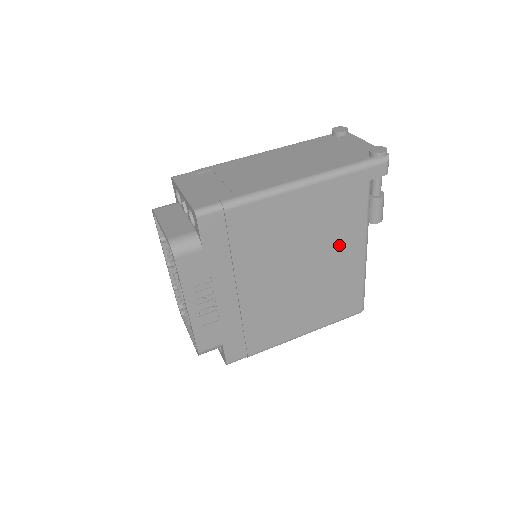
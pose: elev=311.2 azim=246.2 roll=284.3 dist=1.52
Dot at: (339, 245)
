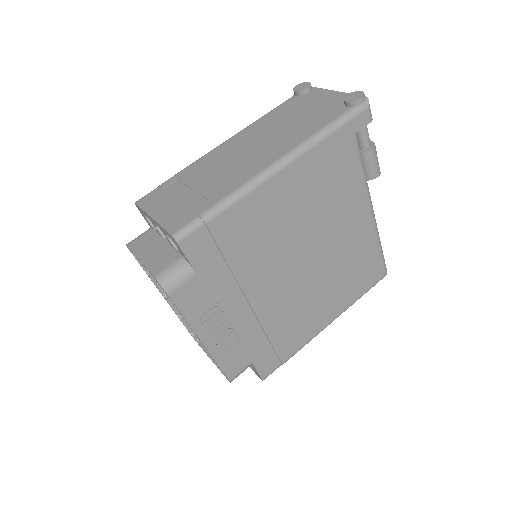
Dot at: (343, 216)
